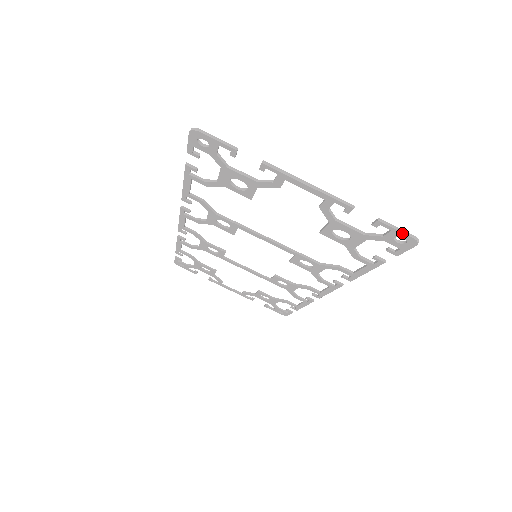
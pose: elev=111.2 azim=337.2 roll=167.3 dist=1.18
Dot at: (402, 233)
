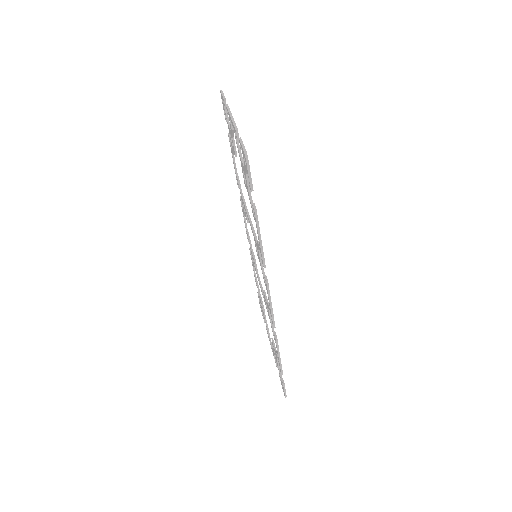
Dot at: (242, 148)
